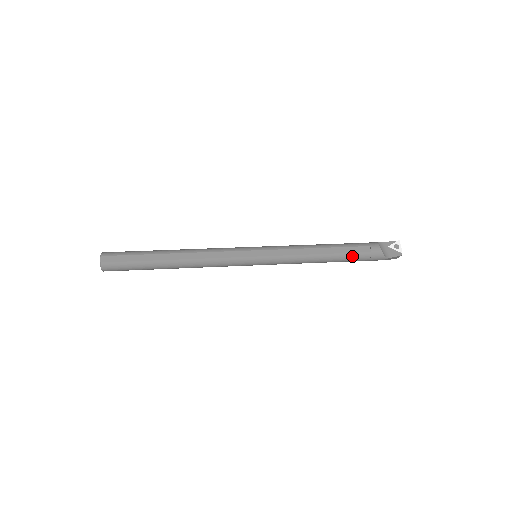
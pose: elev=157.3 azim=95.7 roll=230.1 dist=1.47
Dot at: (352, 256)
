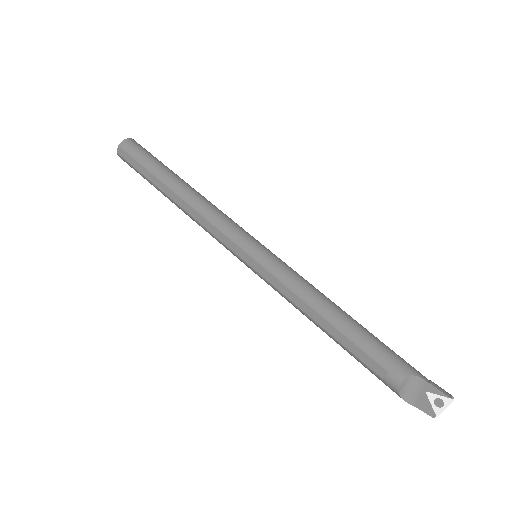
Dot at: (356, 359)
